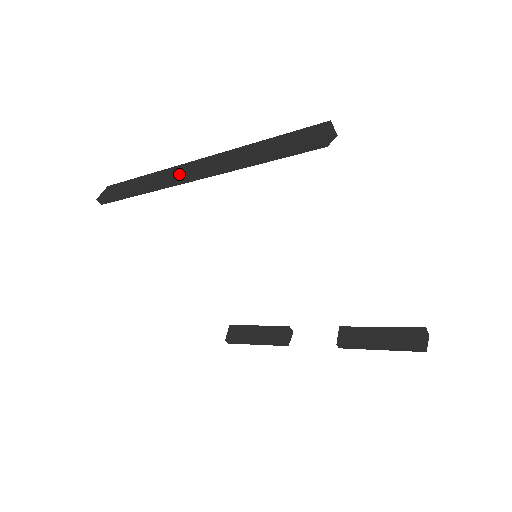
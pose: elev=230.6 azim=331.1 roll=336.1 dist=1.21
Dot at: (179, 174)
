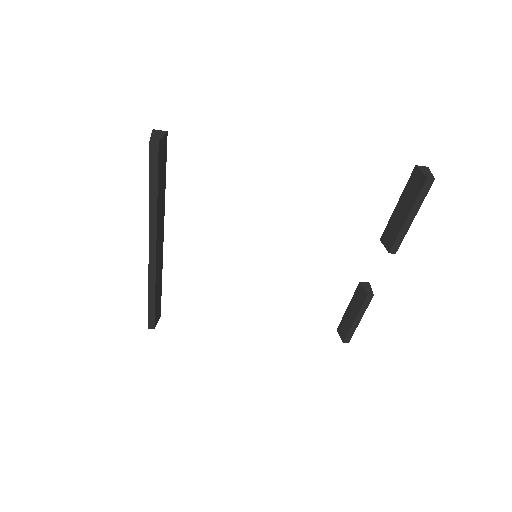
Dot at: (149, 258)
